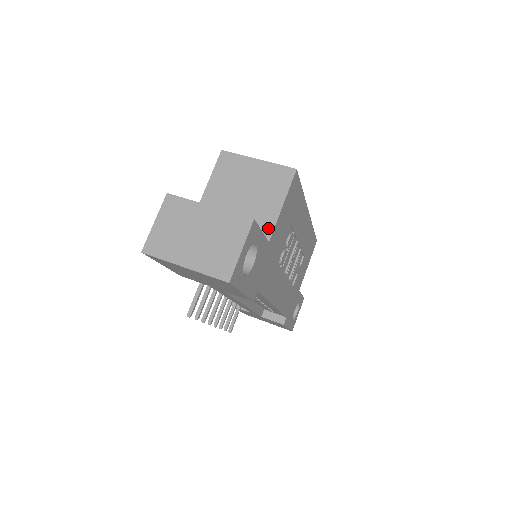
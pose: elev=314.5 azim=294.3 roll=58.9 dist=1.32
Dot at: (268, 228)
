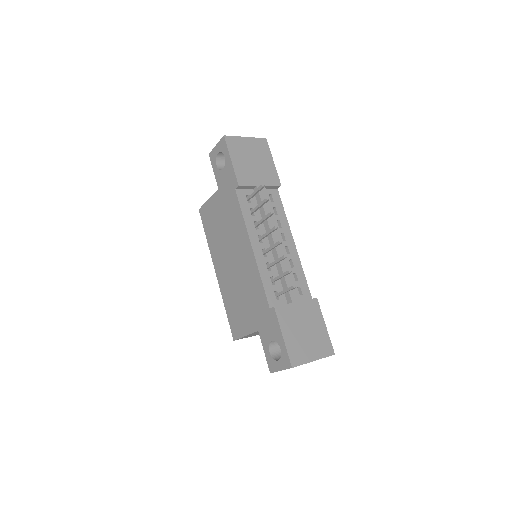
Dot at: occluded
